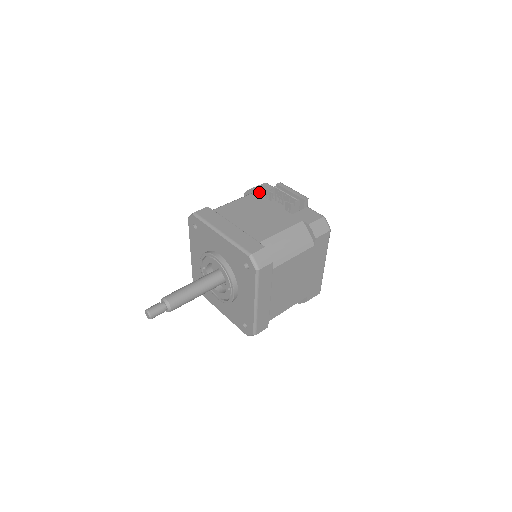
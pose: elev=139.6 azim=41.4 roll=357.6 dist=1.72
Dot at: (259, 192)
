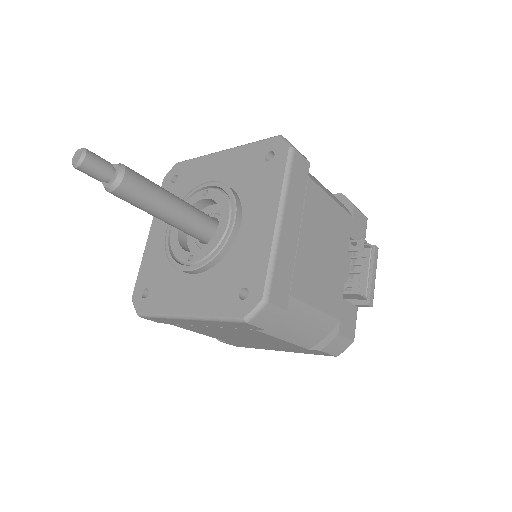
Dot at: (354, 222)
